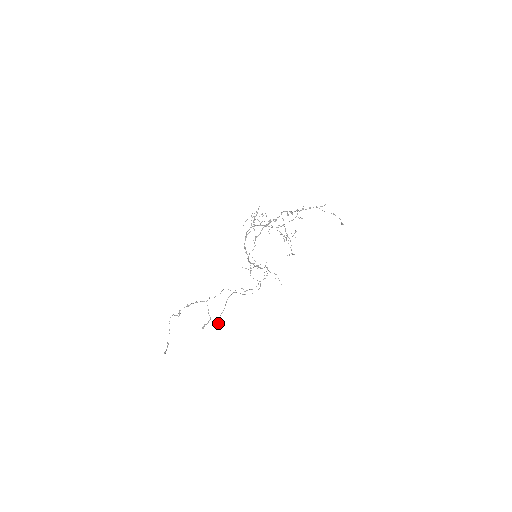
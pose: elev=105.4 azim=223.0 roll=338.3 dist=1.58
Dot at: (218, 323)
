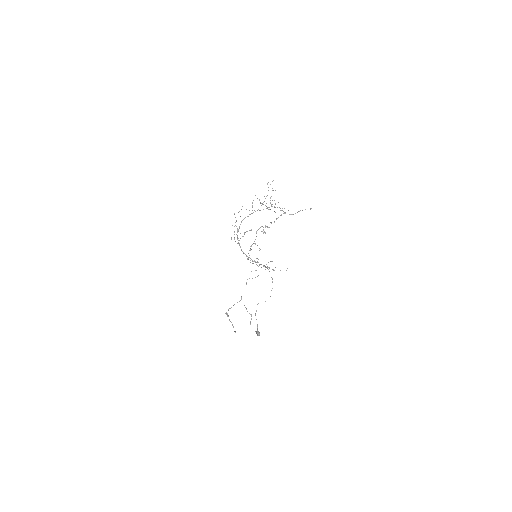
Dot at: (259, 335)
